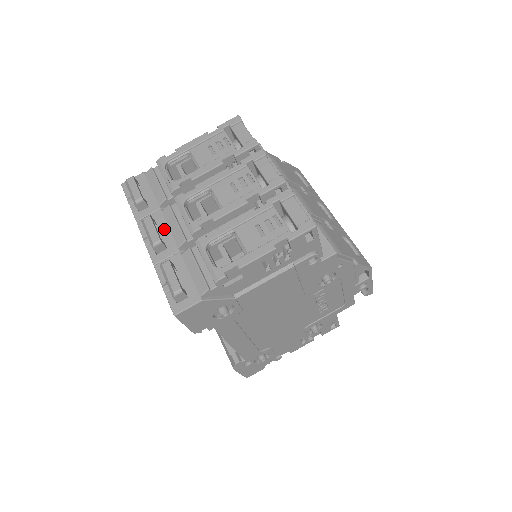
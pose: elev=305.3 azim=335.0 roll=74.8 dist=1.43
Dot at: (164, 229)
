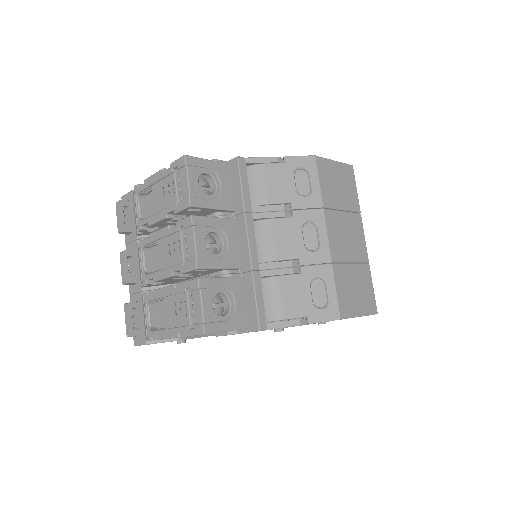
Dot at: (136, 263)
